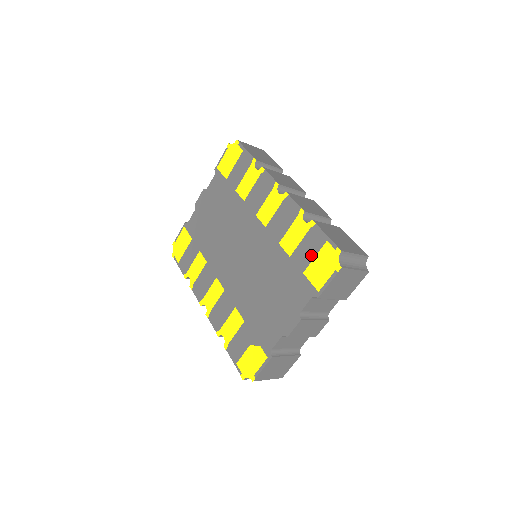
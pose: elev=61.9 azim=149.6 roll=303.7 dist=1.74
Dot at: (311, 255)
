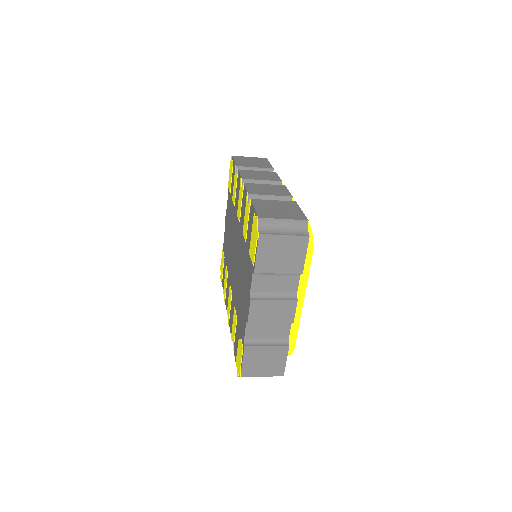
Dot at: occluded
